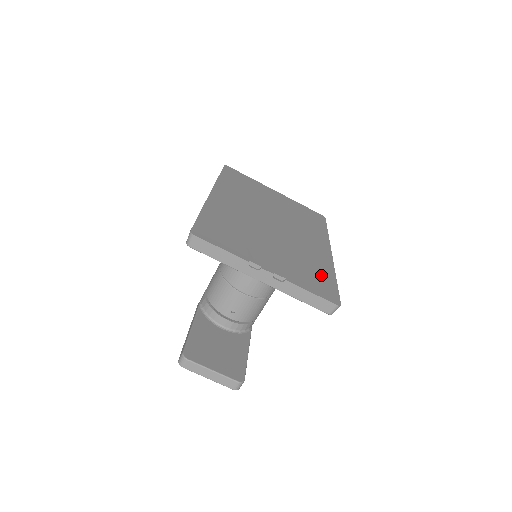
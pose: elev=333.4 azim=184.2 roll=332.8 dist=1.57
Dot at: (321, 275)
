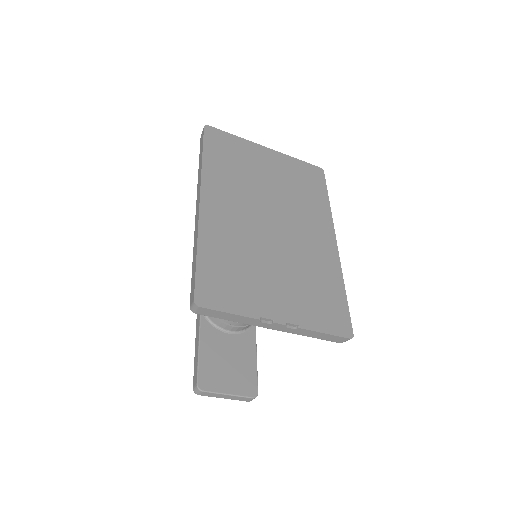
Dot at: (331, 294)
